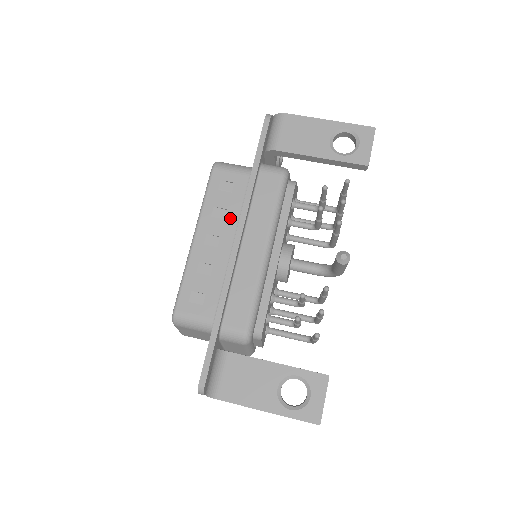
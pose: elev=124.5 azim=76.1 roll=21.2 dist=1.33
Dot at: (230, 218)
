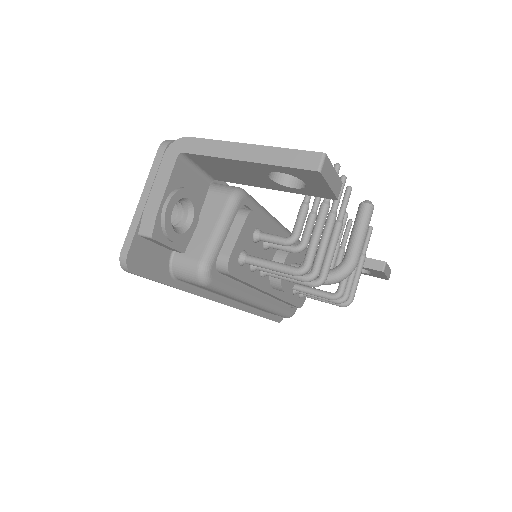
Dot at: occluded
